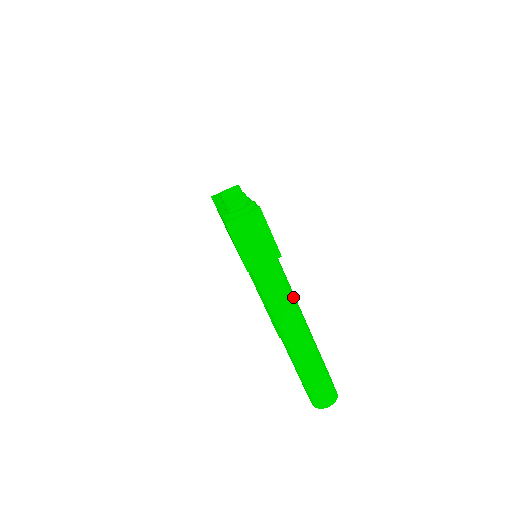
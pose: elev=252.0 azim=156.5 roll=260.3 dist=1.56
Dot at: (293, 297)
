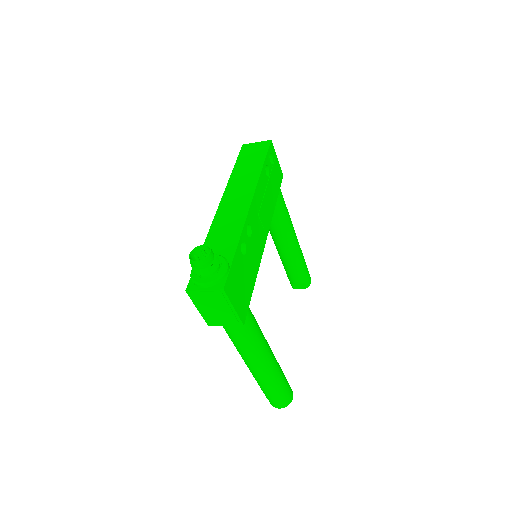
Dot at: (257, 343)
